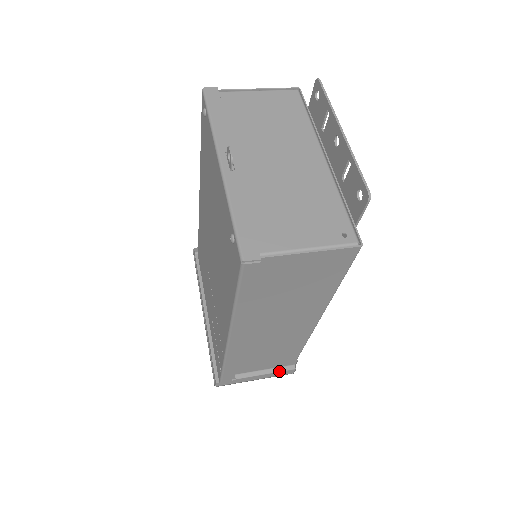
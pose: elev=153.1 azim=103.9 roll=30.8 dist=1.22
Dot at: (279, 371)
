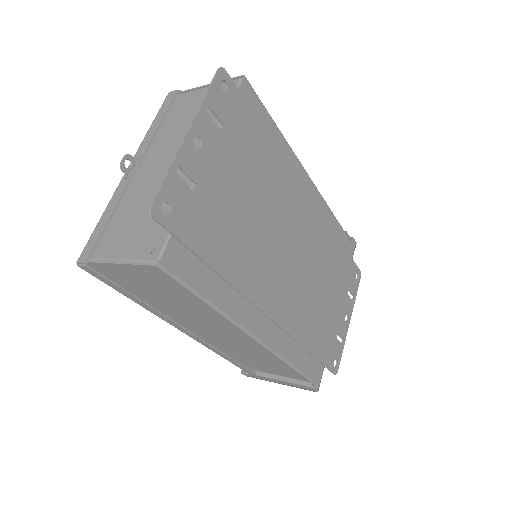
Dot at: (296, 383)
